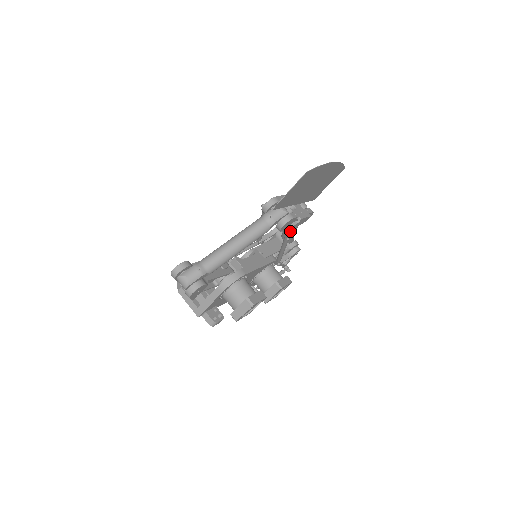
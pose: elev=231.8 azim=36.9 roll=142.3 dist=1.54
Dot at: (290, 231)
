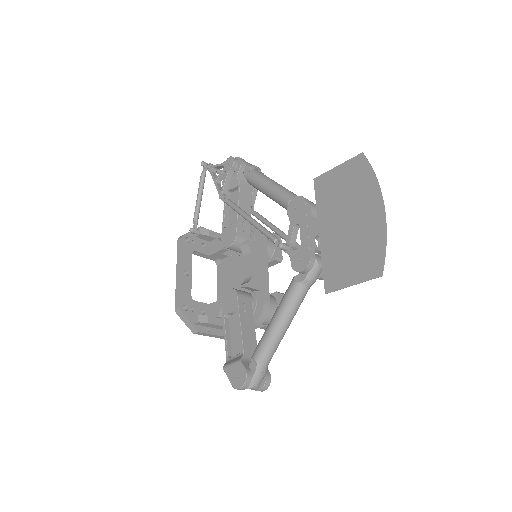
Dot at: occluded
